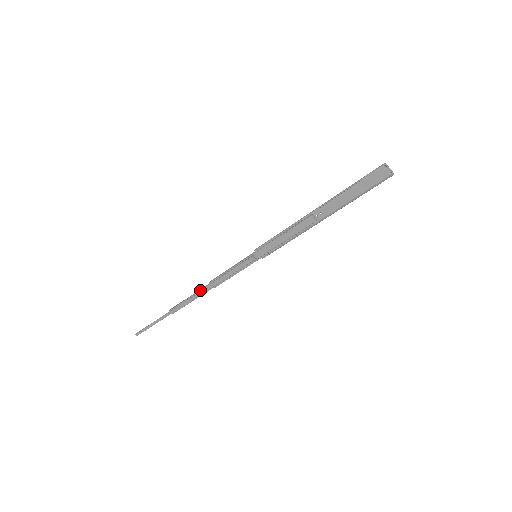
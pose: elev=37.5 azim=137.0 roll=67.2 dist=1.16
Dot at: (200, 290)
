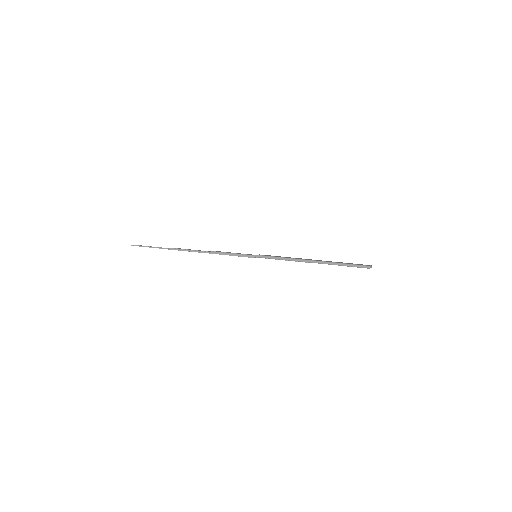
Dot at: occluded
